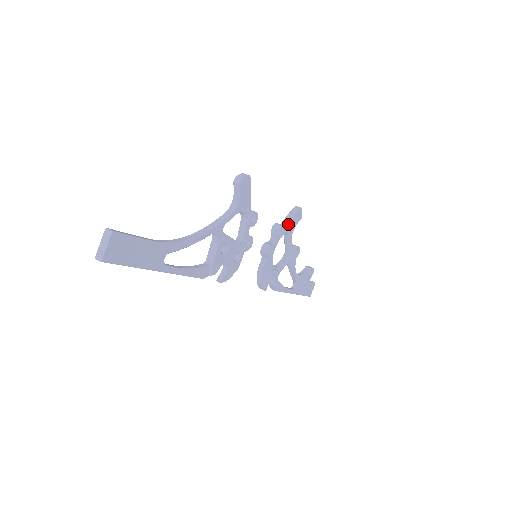
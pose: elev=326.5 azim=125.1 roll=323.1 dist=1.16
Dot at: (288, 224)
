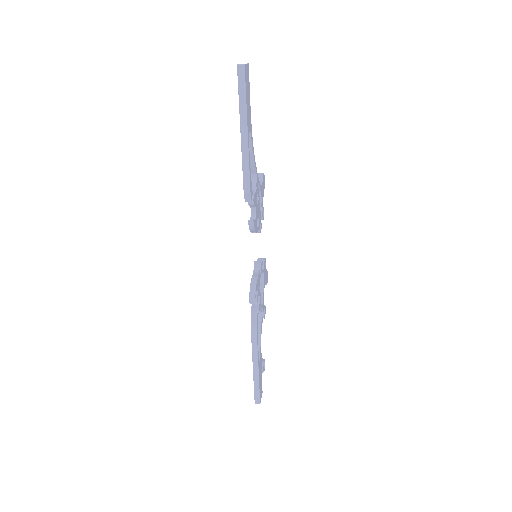
Dot at: (265, 270)
